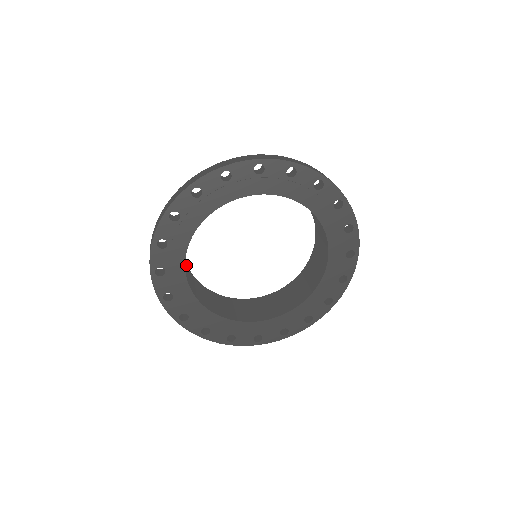
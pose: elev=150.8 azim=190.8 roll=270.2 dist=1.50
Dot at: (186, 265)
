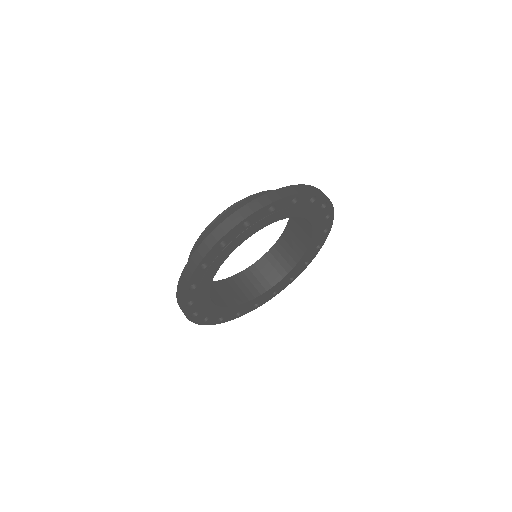
Dot at: occluded
